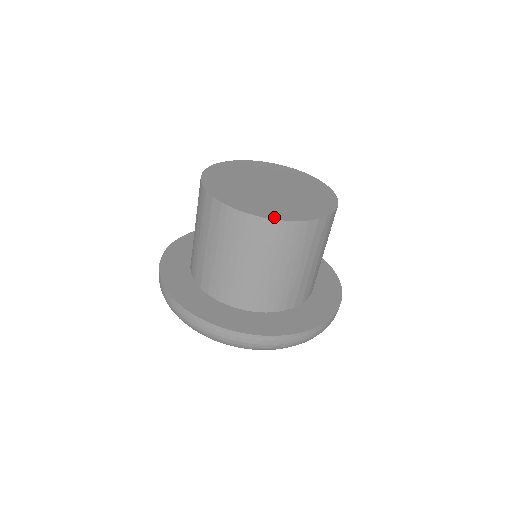
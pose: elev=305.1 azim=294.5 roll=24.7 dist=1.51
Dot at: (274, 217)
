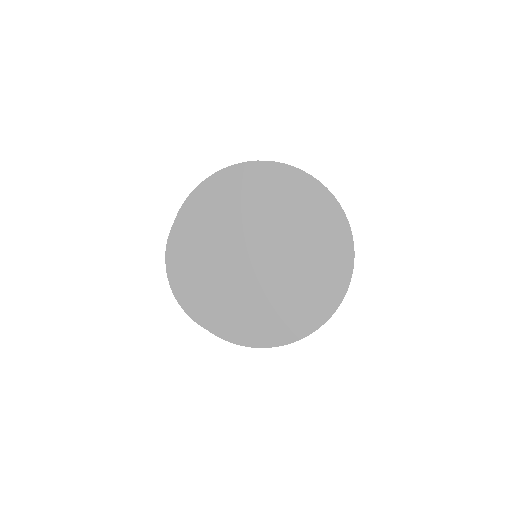
Dot at: (210, 327)
